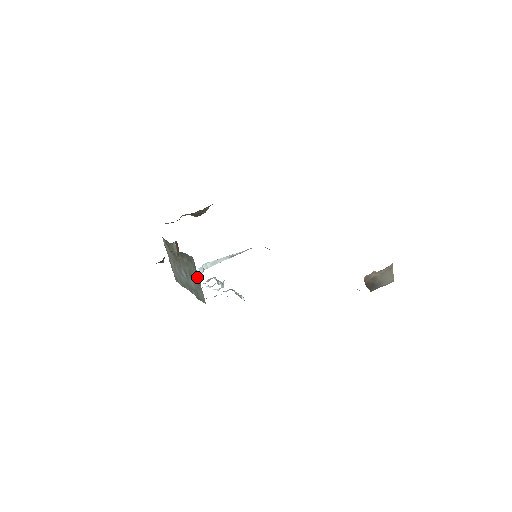
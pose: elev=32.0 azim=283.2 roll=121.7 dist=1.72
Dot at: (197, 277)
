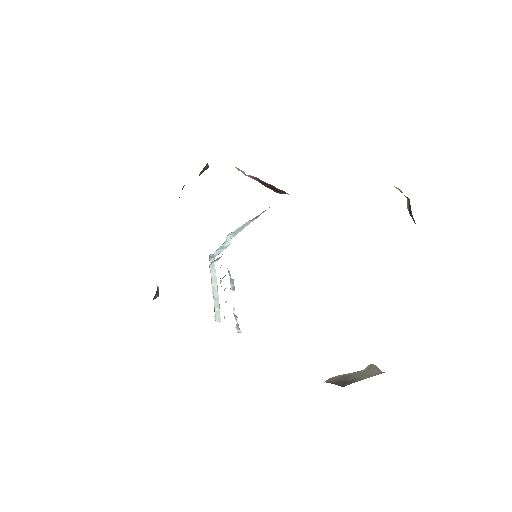
Dot at: occluded
